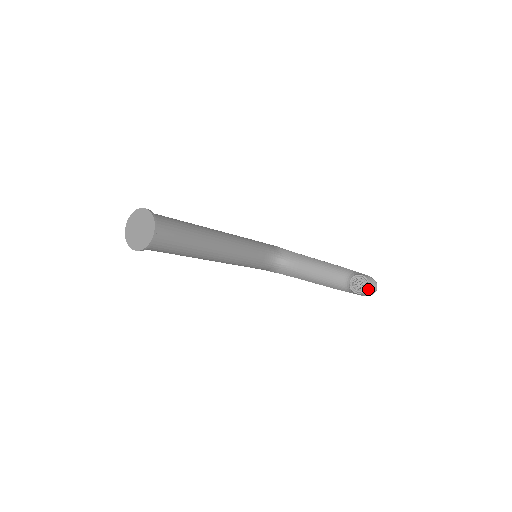
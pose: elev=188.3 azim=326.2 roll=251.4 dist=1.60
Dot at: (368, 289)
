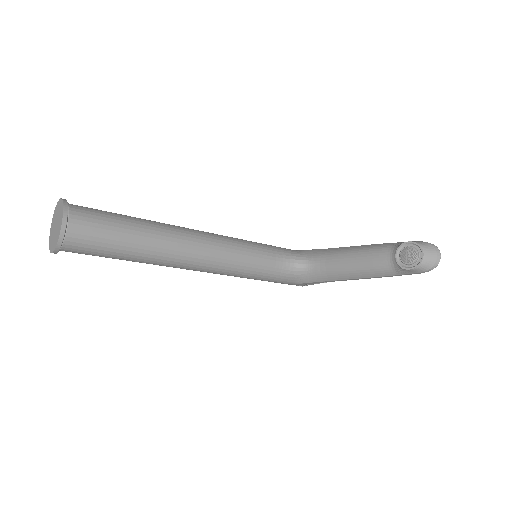
Dot at: (424, 258)
